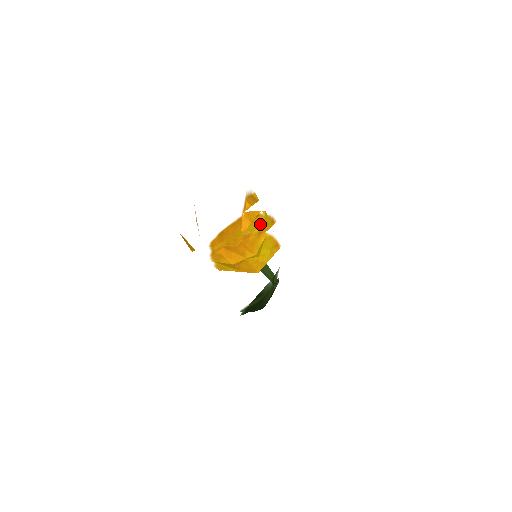
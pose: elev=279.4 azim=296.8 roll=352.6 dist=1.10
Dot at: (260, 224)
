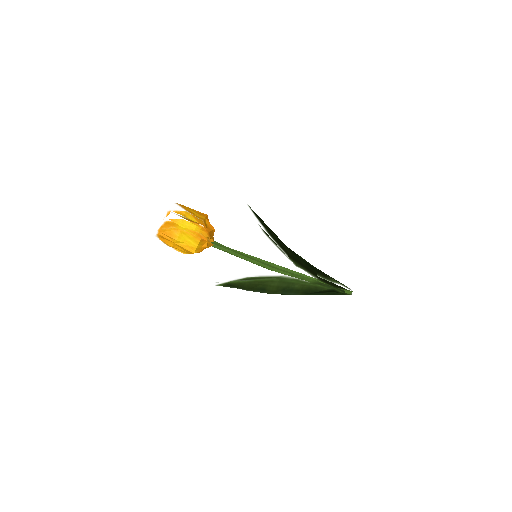
Dot at: (171, 224)
